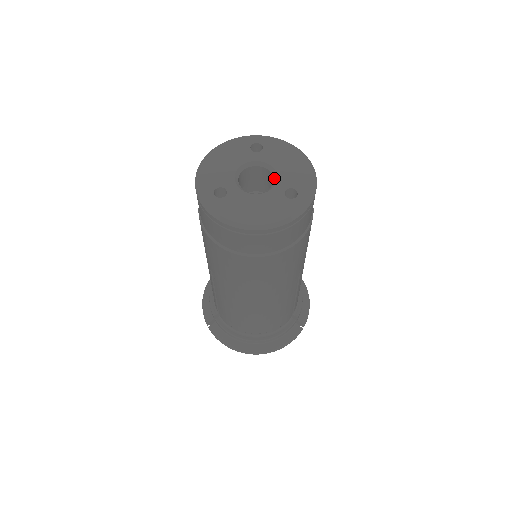
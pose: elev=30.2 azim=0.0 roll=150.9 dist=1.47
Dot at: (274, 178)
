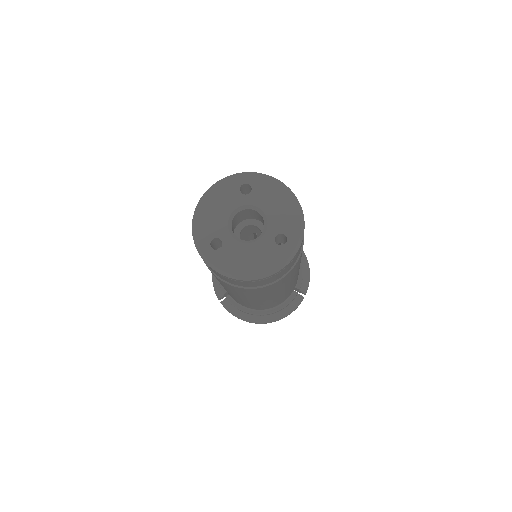
Dot at: (264, 222)
